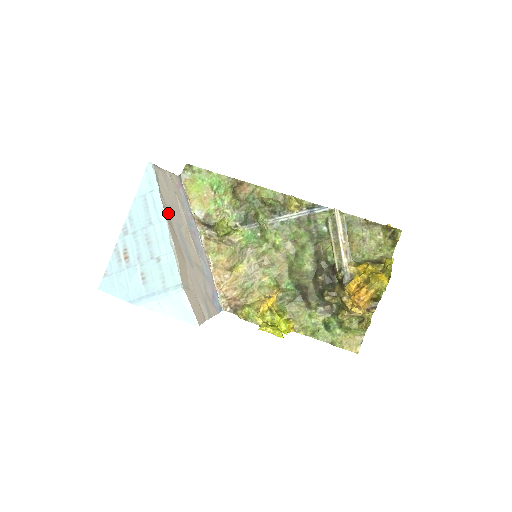
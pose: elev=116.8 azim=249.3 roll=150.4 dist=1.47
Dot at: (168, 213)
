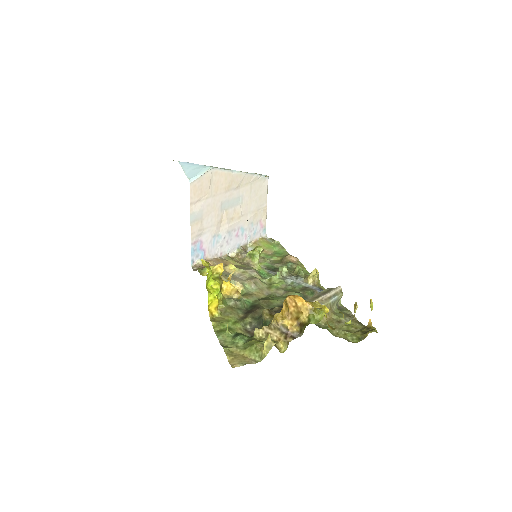
Dot at: (248, 183)
